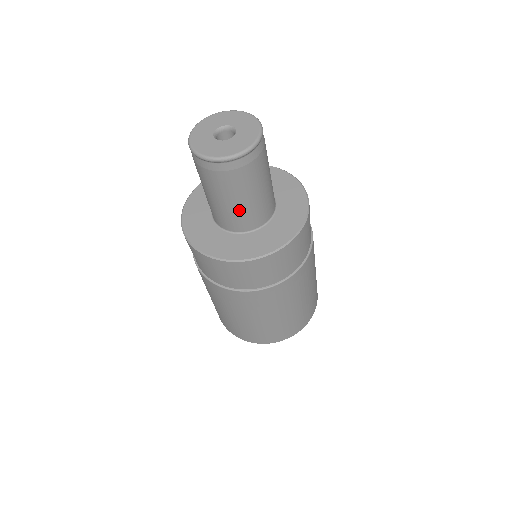
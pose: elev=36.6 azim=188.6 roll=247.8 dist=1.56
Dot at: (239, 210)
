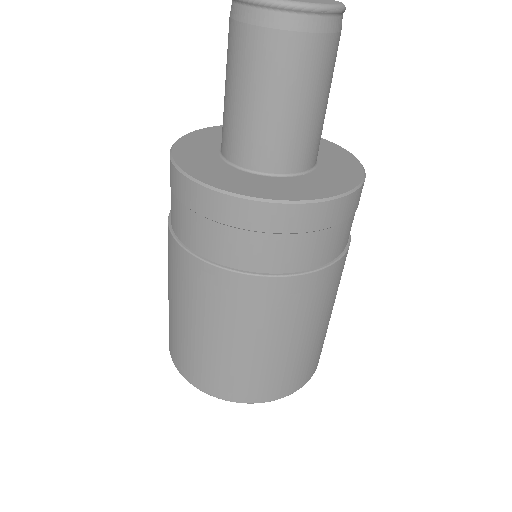
Dot at: (284, 125)
